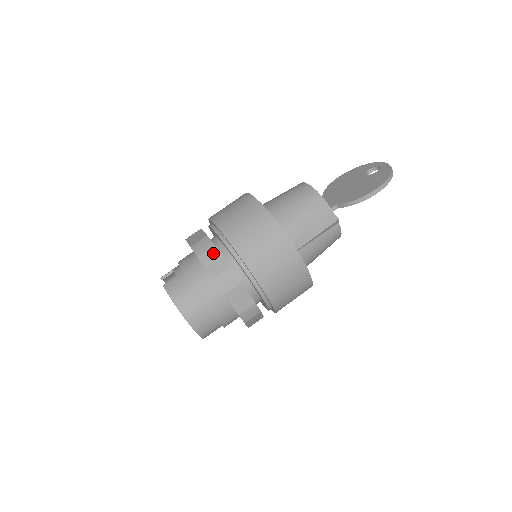
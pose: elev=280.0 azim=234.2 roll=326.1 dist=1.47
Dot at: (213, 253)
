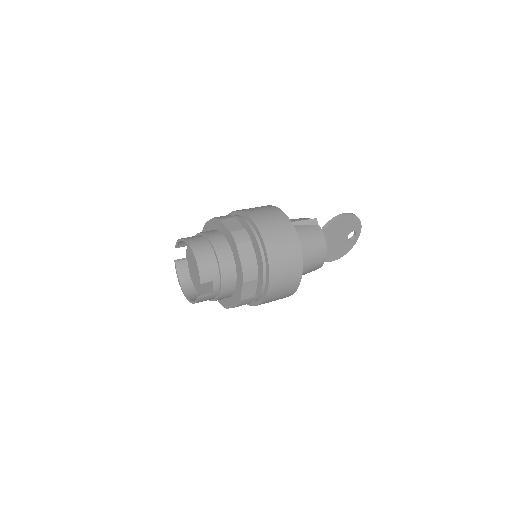
Dot at: occluded
